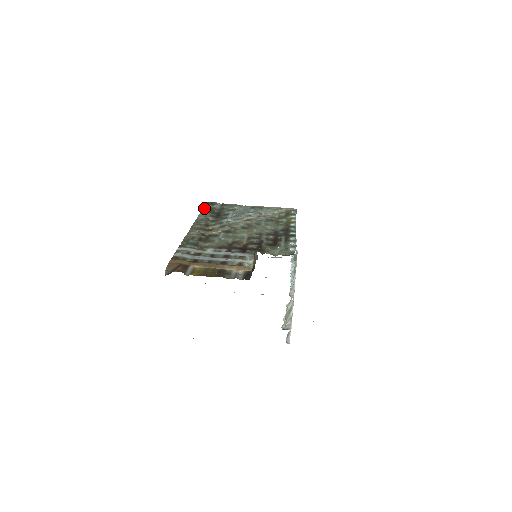
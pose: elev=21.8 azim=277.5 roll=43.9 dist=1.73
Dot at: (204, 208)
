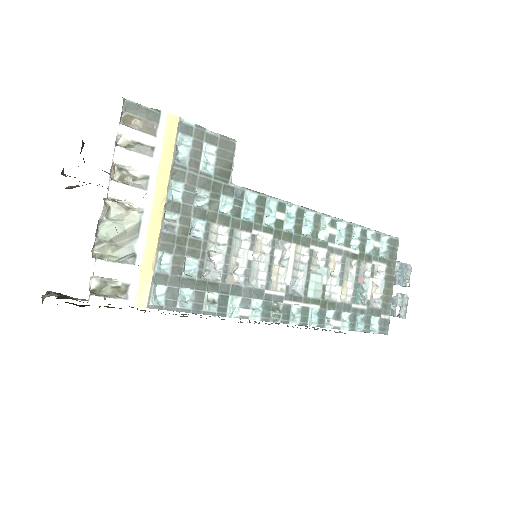
Dot at: occluded
